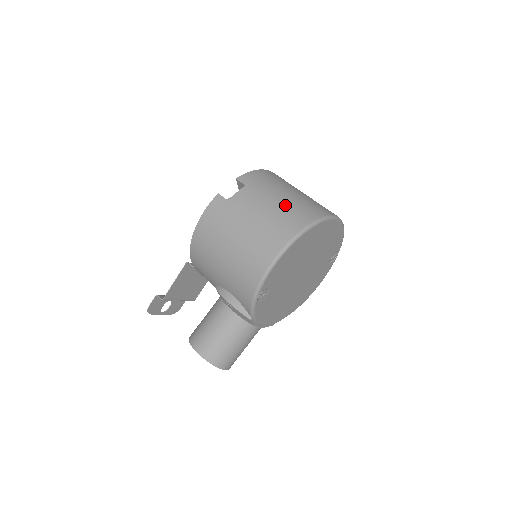
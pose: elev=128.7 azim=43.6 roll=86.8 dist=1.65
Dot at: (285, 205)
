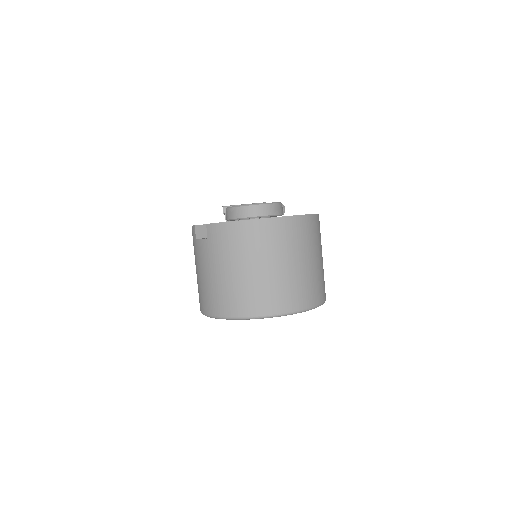
Dot at: (218, 284)
